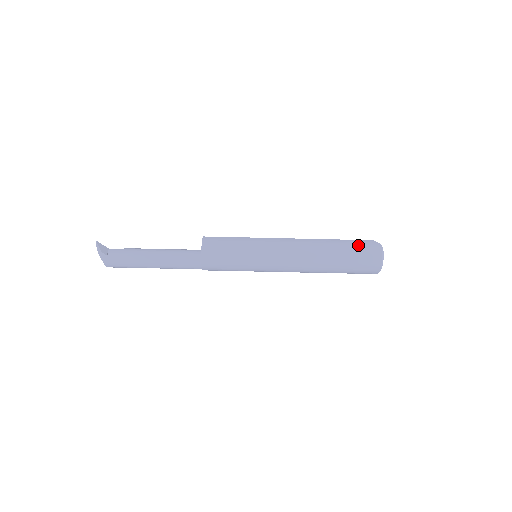
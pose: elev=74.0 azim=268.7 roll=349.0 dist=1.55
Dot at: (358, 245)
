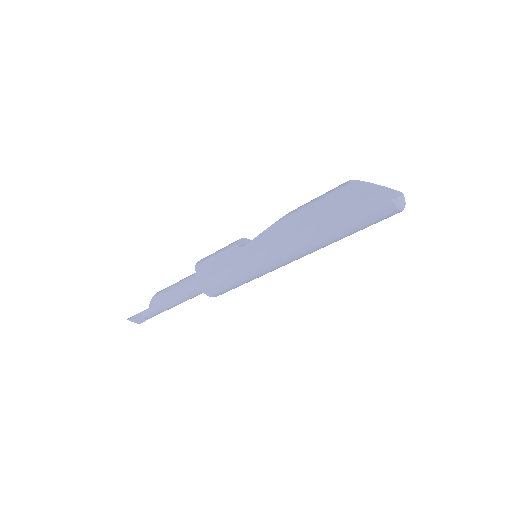
Dot at: (361, 216)
